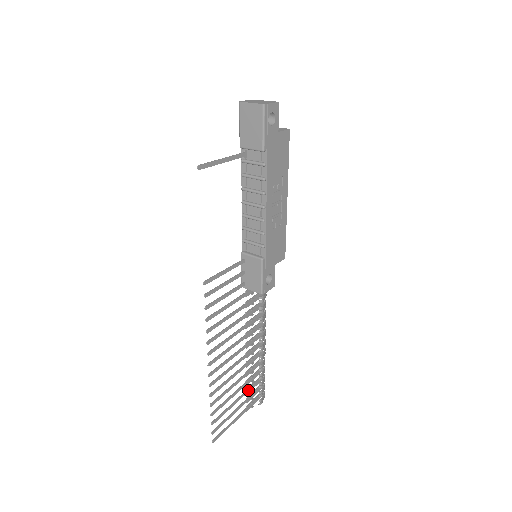
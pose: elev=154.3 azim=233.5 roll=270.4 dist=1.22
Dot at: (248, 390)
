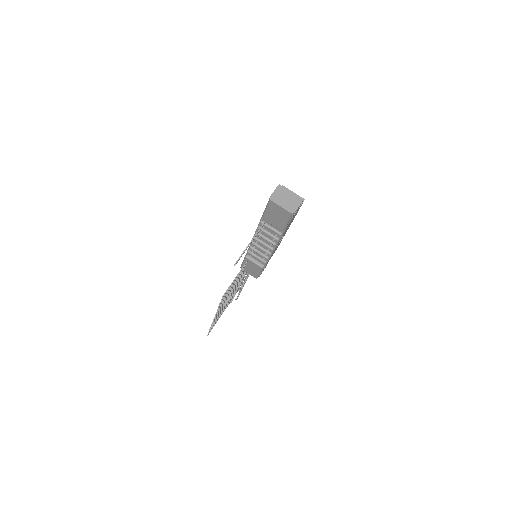
Dot at: occluded
